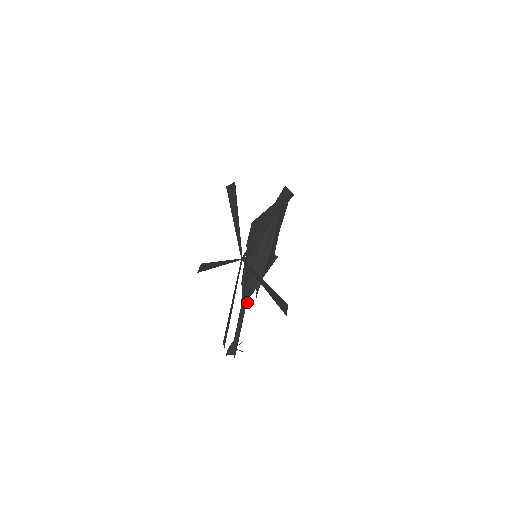
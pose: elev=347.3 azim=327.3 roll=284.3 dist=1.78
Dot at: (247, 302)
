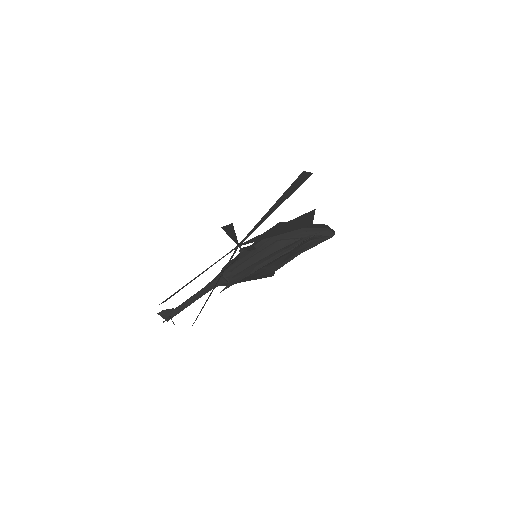
Dot at: occluded
